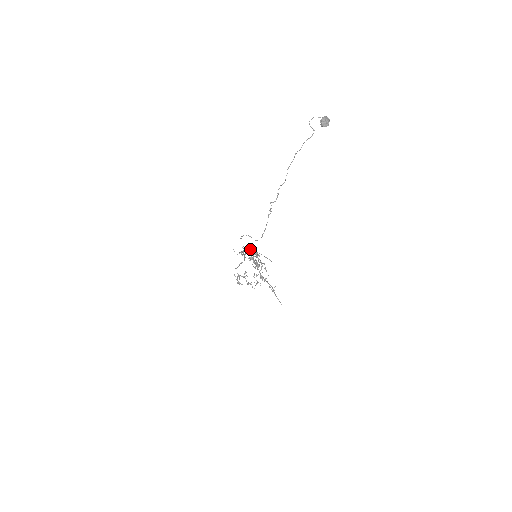
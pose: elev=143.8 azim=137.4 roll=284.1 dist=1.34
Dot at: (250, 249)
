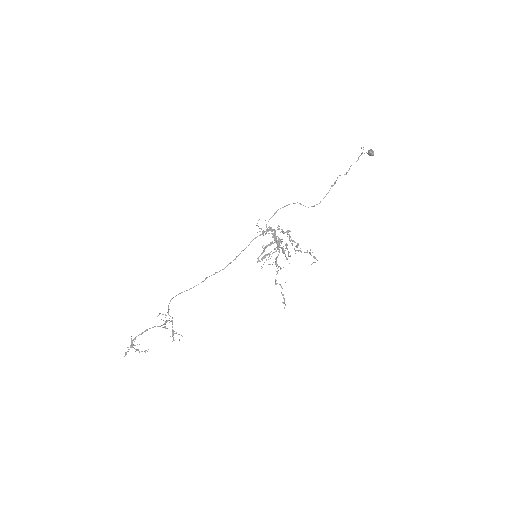
Dot at: occluded
